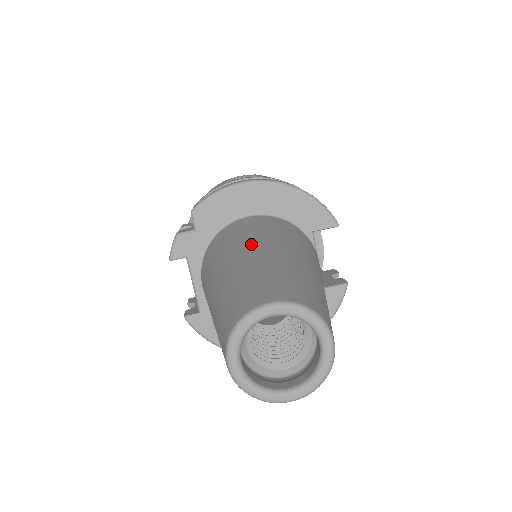
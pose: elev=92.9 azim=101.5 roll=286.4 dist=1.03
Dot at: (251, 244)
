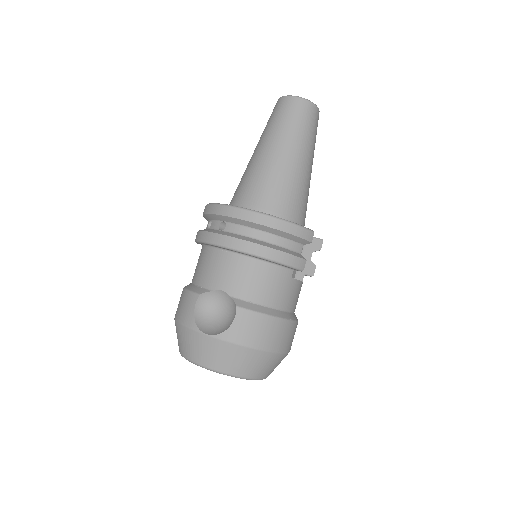
Dot at: occluded
